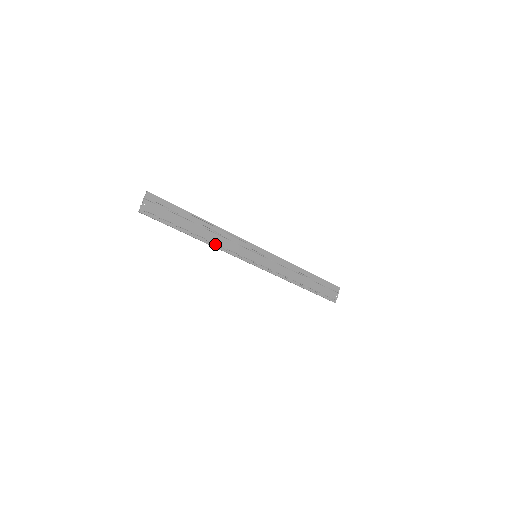
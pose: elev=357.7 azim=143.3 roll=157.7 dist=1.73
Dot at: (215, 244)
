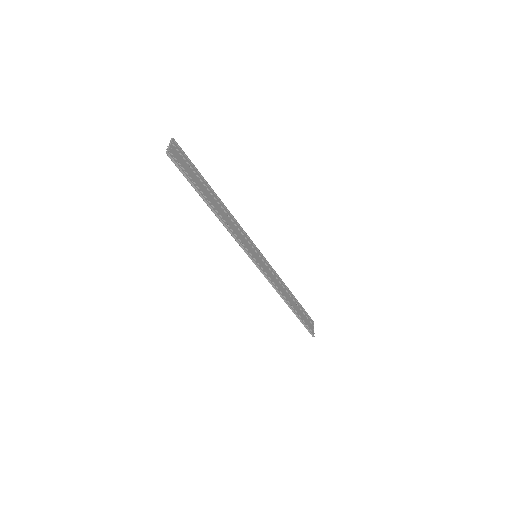
Dot at: (227, 224)
